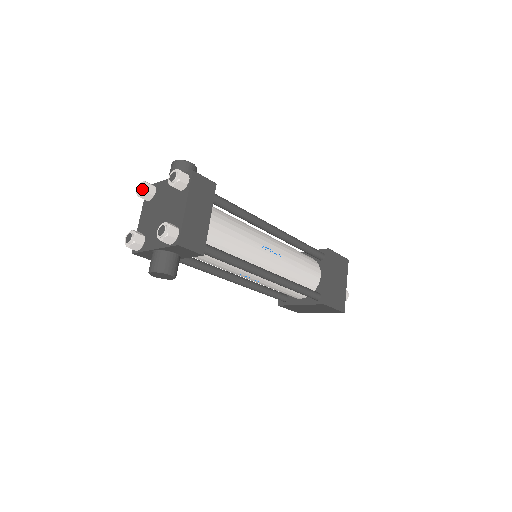
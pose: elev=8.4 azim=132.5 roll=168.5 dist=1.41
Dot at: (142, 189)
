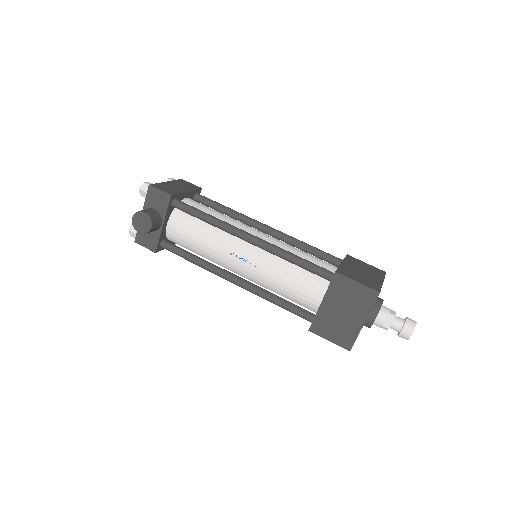
Dot at: occluded
